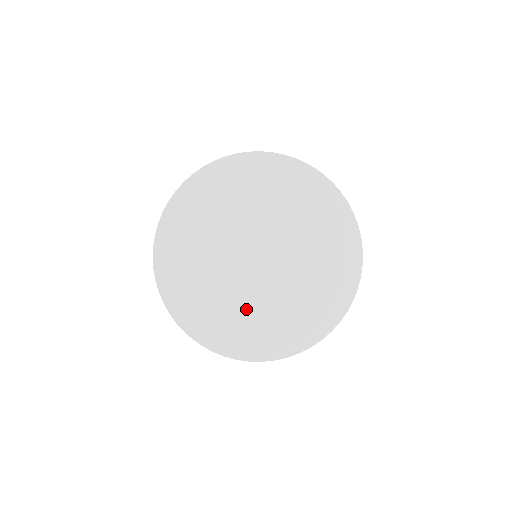
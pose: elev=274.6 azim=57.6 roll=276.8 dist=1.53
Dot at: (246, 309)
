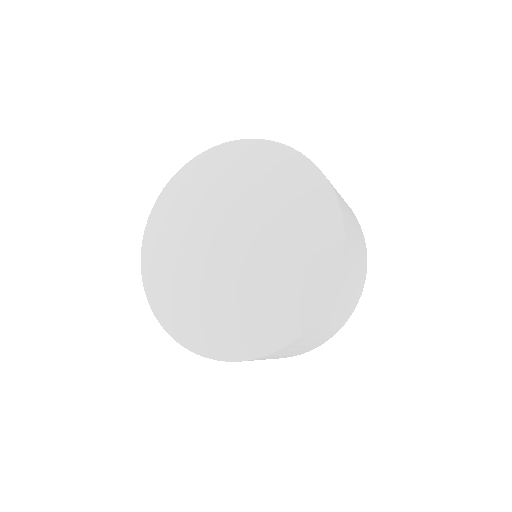
Dot at: (226, 302)
